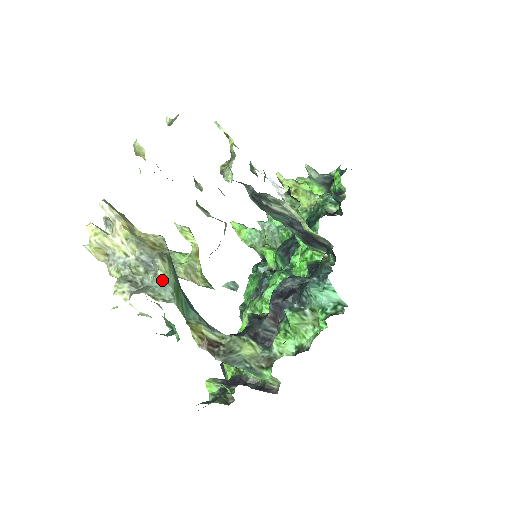
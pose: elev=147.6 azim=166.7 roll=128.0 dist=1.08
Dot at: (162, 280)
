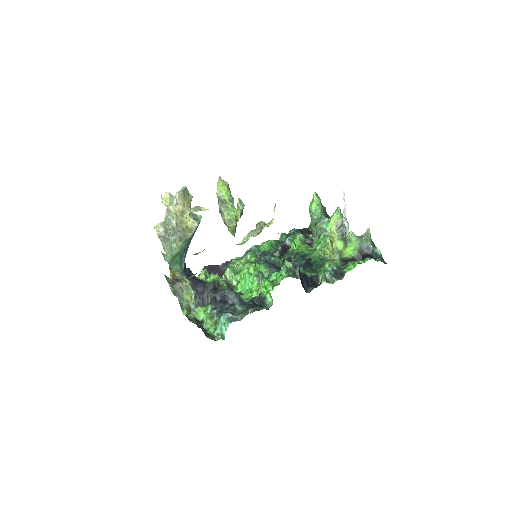
Dot at: (172, 247)
